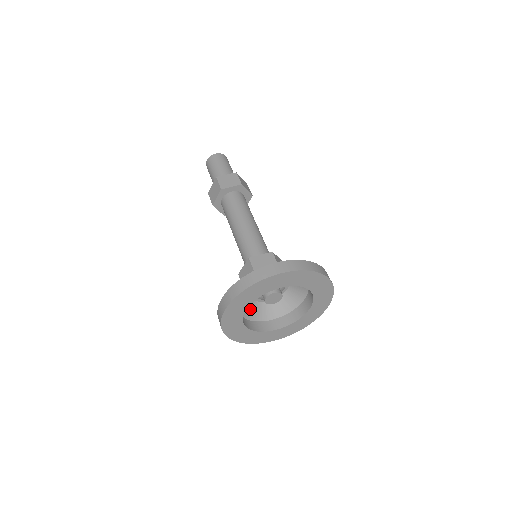
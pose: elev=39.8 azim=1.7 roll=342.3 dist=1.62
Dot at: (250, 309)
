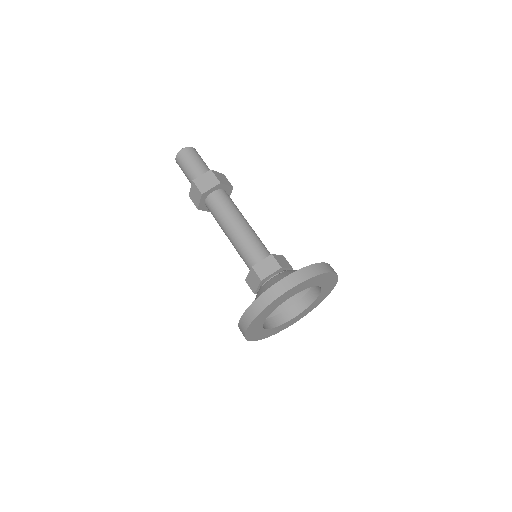
Dot at: occluded
